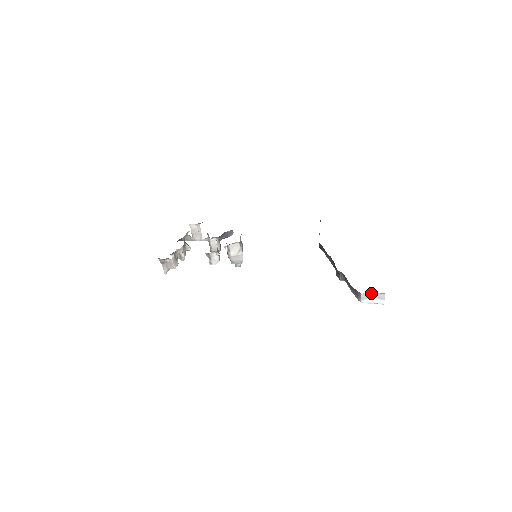
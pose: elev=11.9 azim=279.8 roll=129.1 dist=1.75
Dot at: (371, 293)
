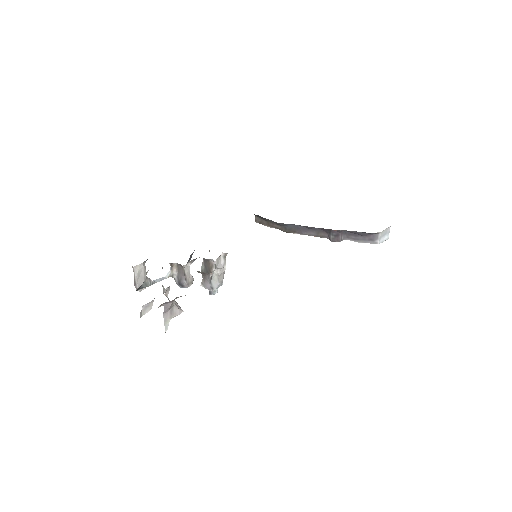
Dot at: (384, 230)
